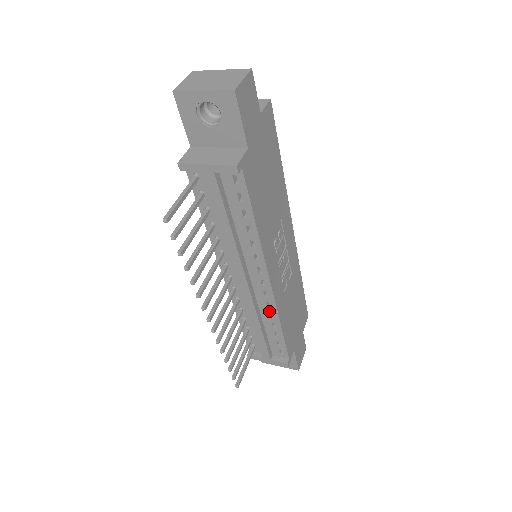
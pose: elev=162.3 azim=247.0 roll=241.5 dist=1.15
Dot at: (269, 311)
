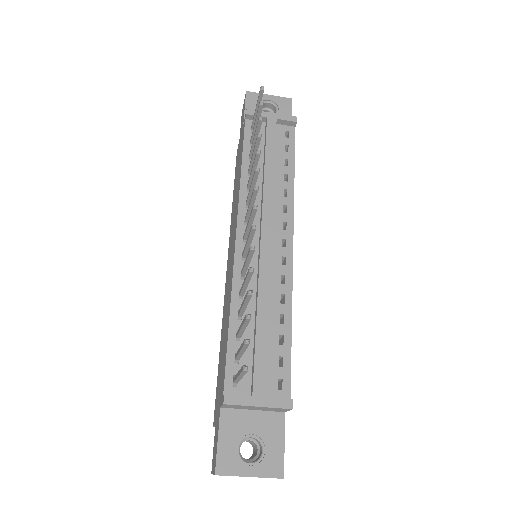
Dot at: (281, 291)
